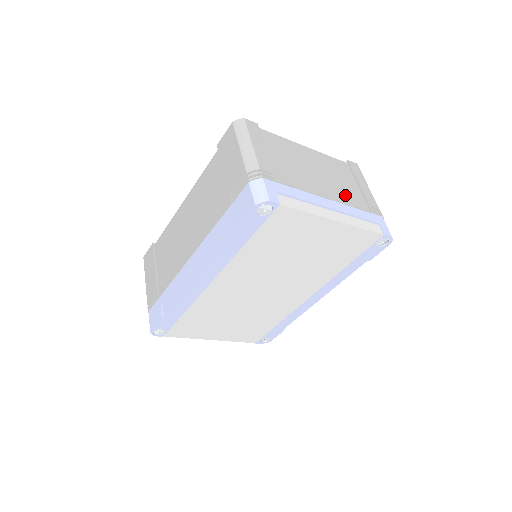
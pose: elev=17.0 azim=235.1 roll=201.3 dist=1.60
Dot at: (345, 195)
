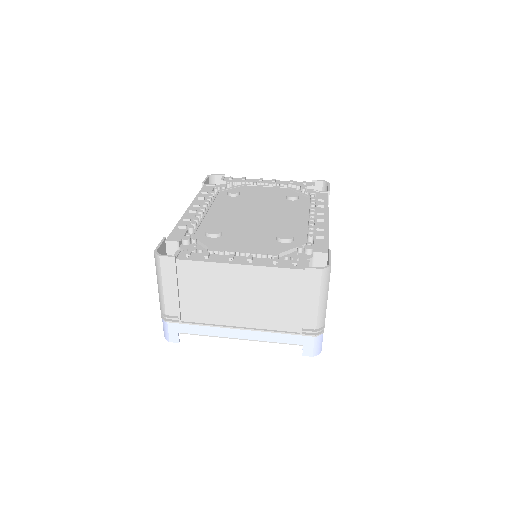
Dot at: (270, 318)
